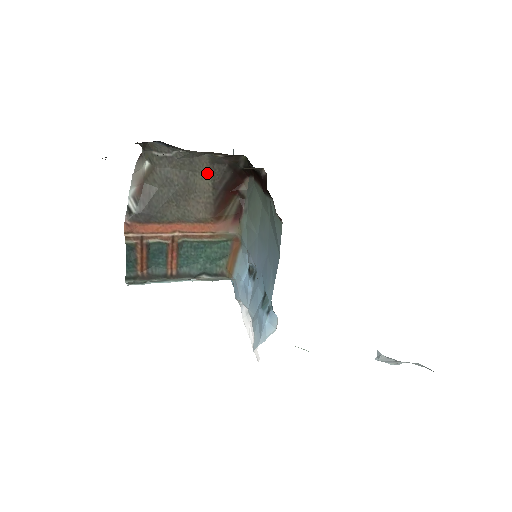
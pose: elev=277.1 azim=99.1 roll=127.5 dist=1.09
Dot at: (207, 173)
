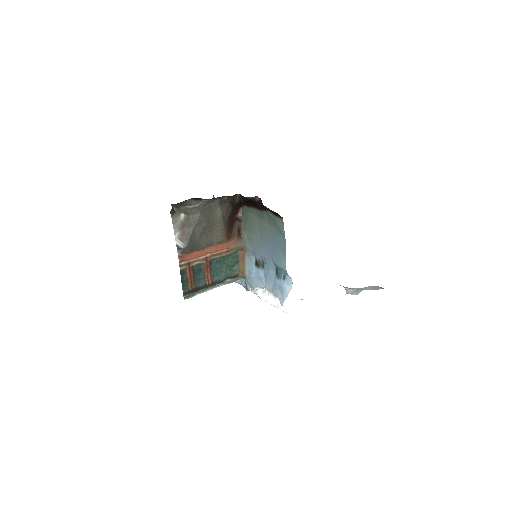
Dot at: (219, 211)
